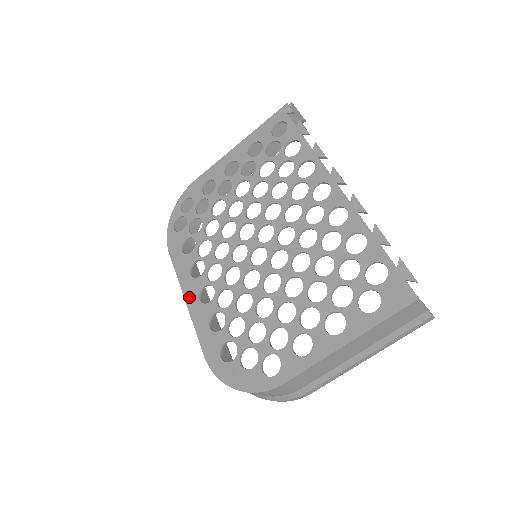
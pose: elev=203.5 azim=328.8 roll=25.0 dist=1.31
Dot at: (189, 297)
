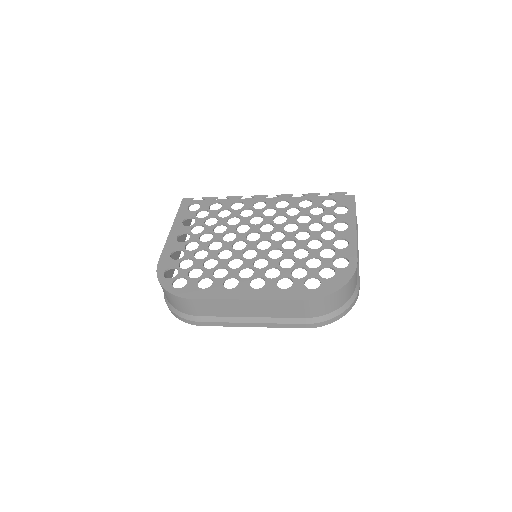
Dot at: (247, 295)
